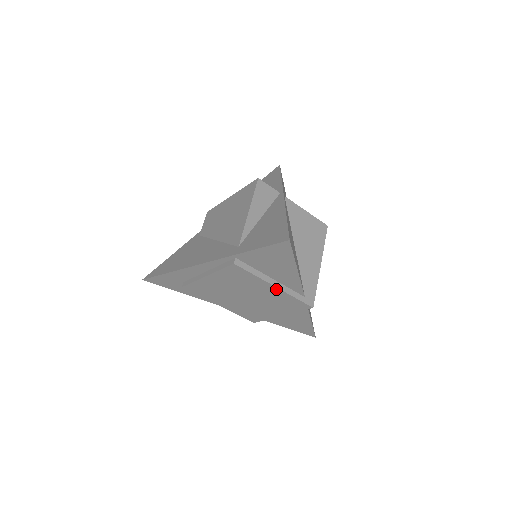
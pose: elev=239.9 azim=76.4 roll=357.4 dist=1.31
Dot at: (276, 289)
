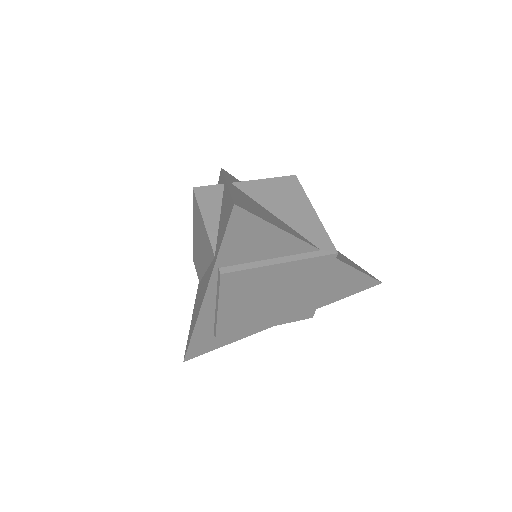
Dot at: (285, 265)
